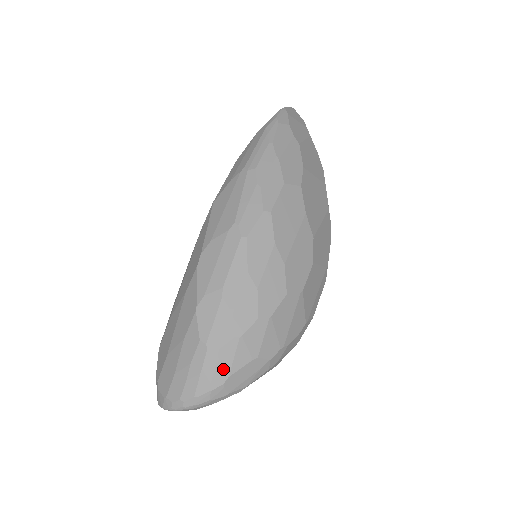
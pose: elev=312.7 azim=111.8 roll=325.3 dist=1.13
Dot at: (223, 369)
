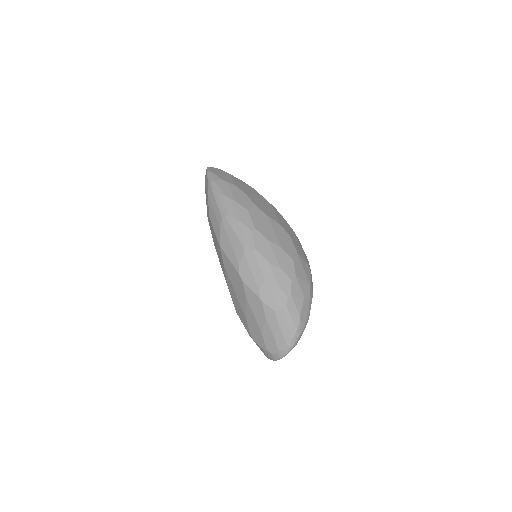
Dot at: (295, 315)
